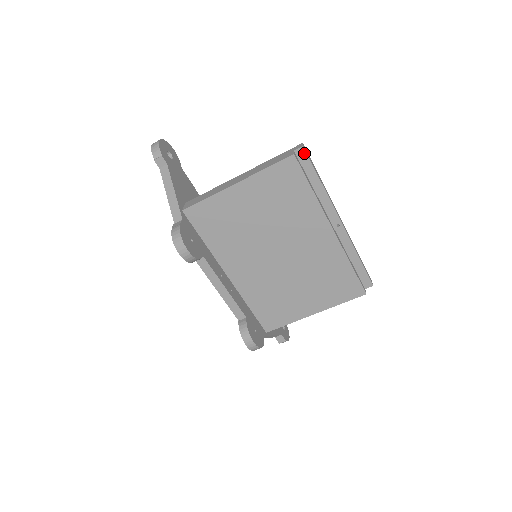
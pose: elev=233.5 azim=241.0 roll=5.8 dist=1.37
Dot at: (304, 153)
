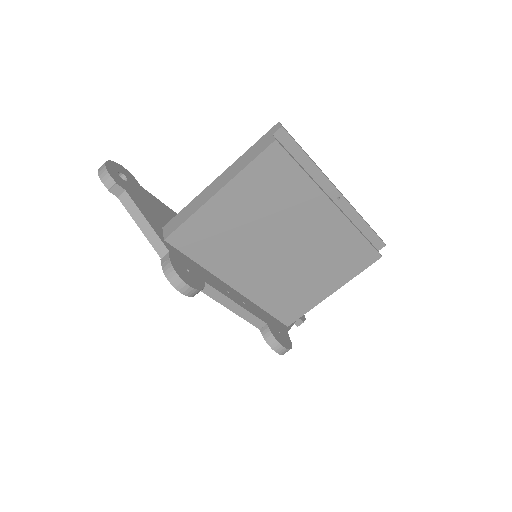
Dot at: (285, 134)
